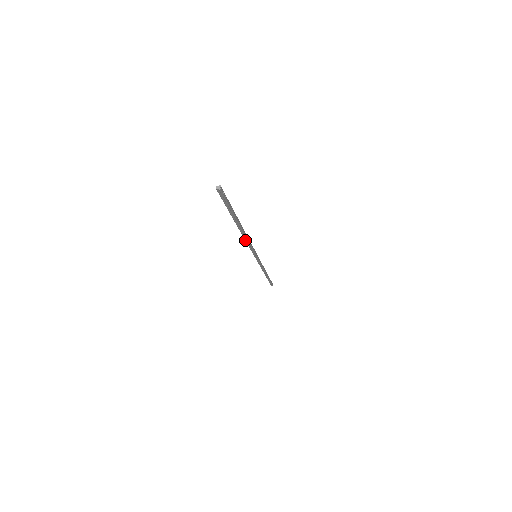
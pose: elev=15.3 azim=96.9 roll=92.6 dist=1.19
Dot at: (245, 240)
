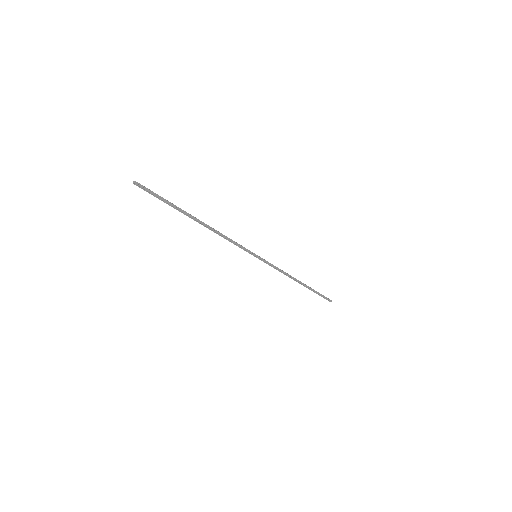
Dot at: occluded
